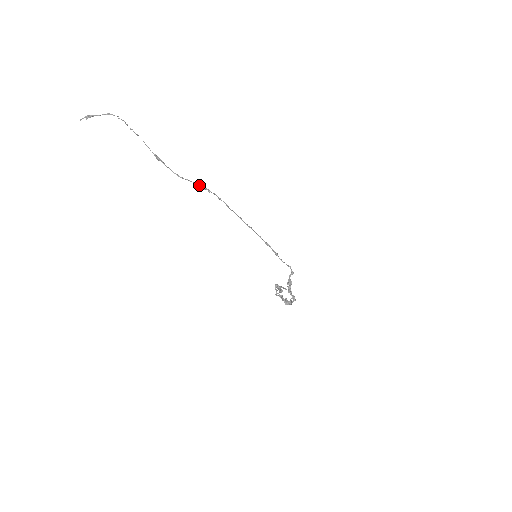
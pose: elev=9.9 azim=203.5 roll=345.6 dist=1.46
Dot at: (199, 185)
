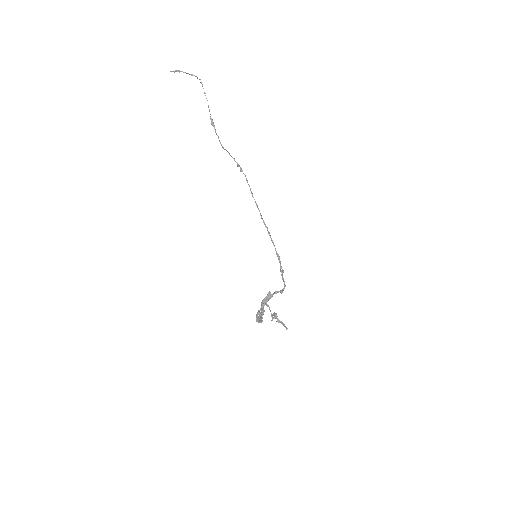
Dot at: occluded
